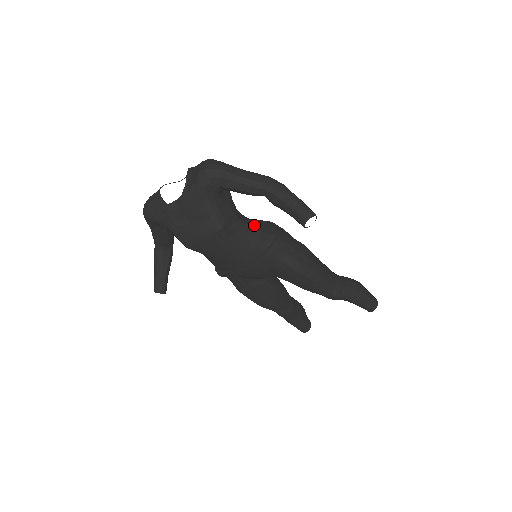
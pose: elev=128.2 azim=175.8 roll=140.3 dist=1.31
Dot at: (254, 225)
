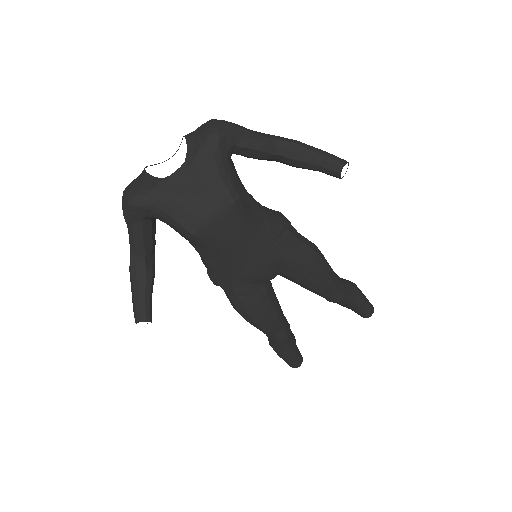
Dot at: occluded
